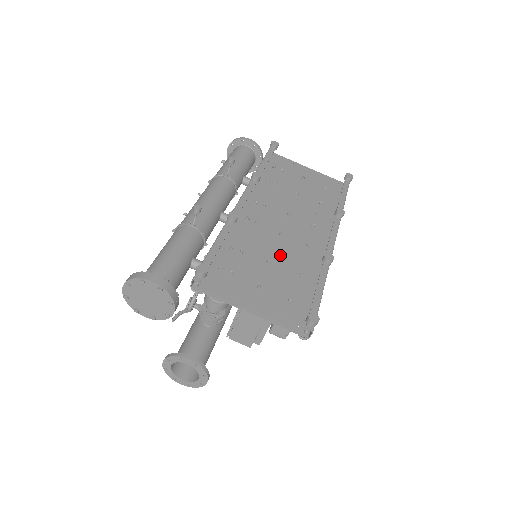
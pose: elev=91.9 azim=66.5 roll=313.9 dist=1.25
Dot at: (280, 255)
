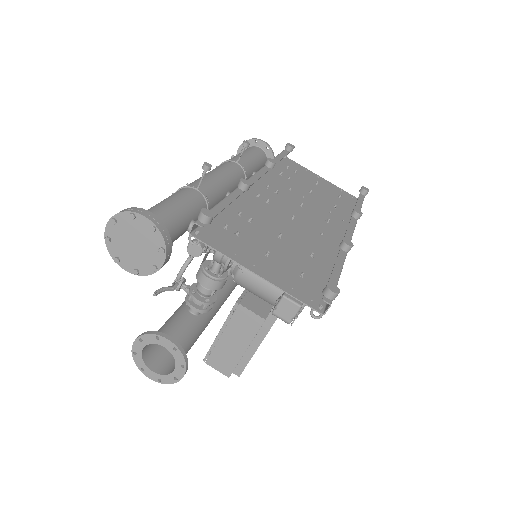
Dot at: (292, 234)
